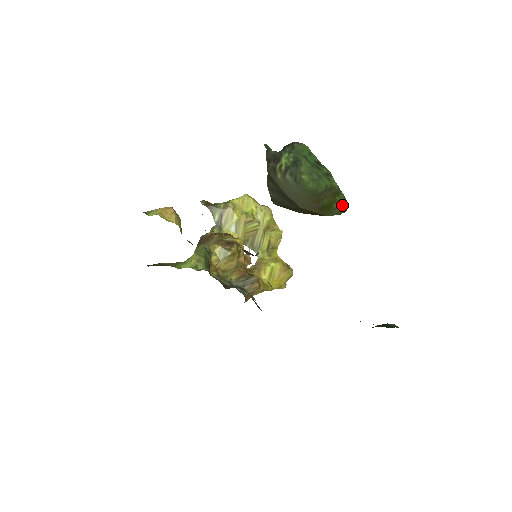
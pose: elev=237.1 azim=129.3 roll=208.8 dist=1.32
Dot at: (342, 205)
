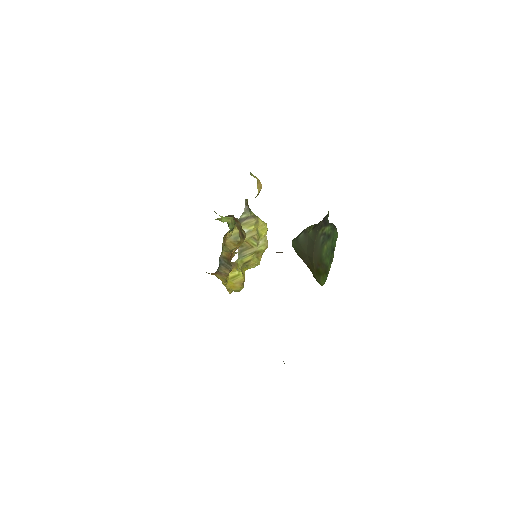
Dot at: (323, 281)
